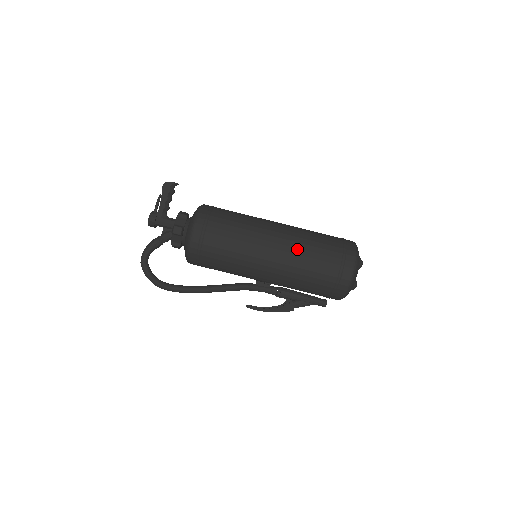
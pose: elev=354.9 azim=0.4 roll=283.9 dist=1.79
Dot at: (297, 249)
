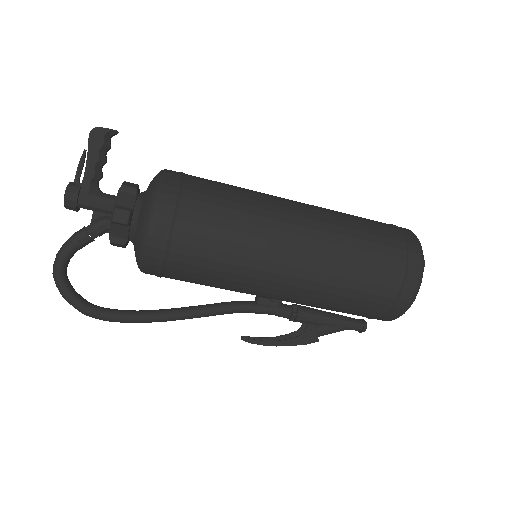
Dot at: (333, 245)
